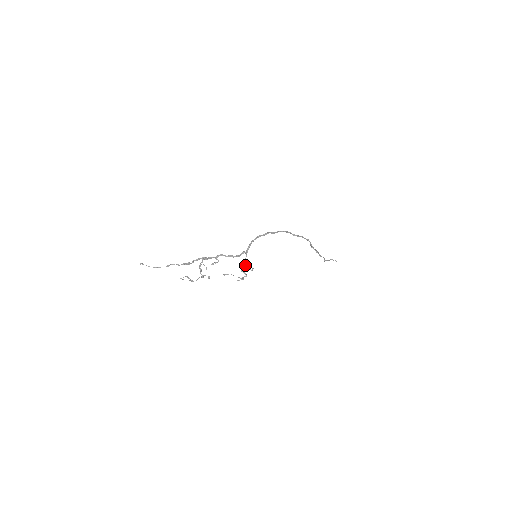
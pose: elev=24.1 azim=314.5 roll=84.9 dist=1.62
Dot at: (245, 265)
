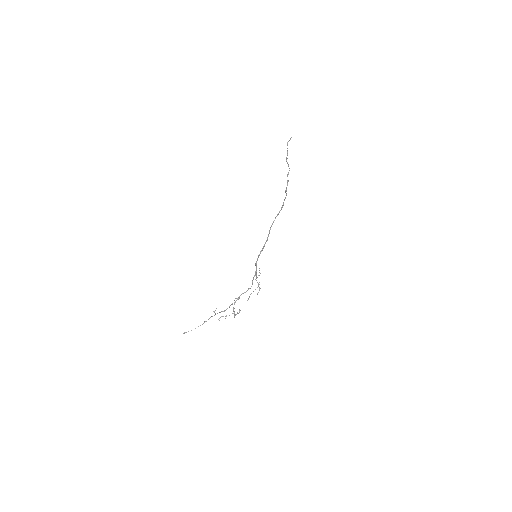
Dot at: (256, 278)
